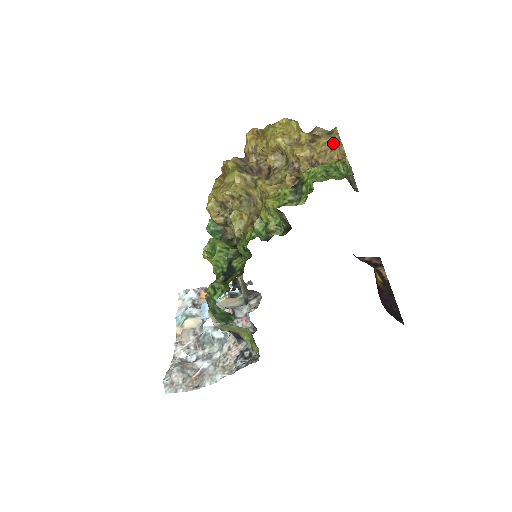
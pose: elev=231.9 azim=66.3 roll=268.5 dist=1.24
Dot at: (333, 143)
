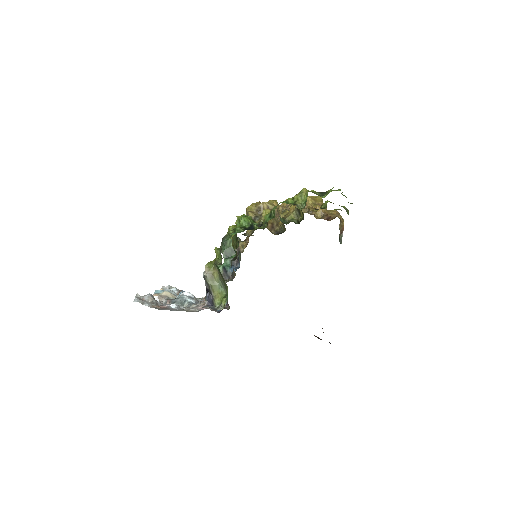
Dot at: (339, 213)
